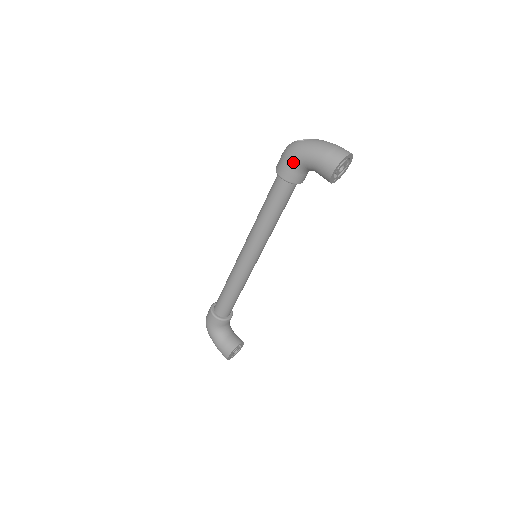
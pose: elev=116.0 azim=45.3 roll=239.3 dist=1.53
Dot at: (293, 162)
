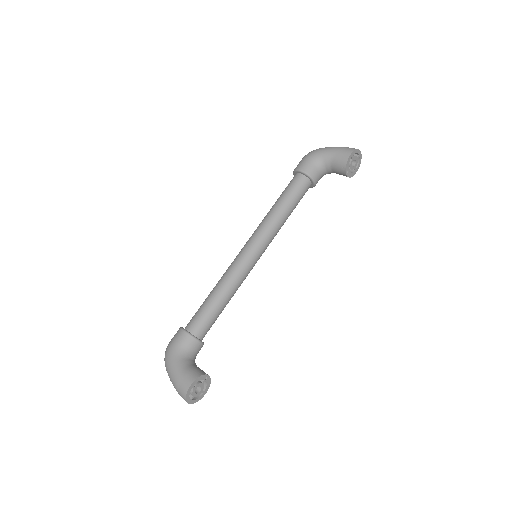
Dot at: (313, 157)
